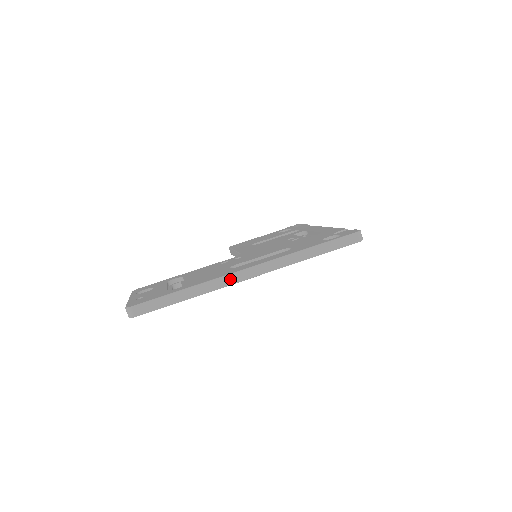
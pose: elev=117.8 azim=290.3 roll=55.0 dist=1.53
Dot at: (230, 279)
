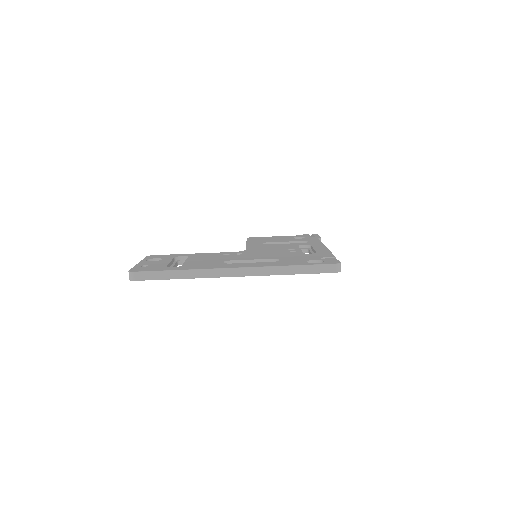
Dot at: (216, 273)
